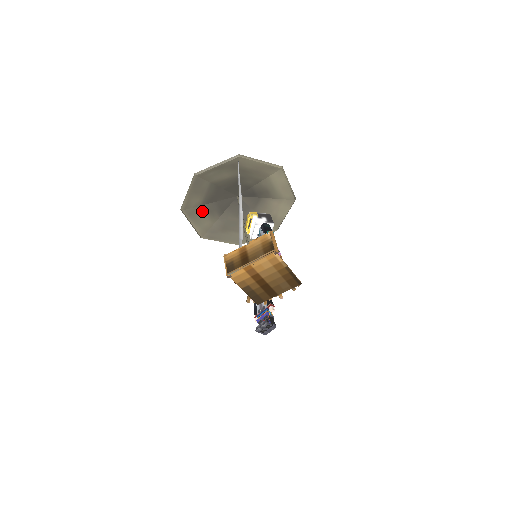
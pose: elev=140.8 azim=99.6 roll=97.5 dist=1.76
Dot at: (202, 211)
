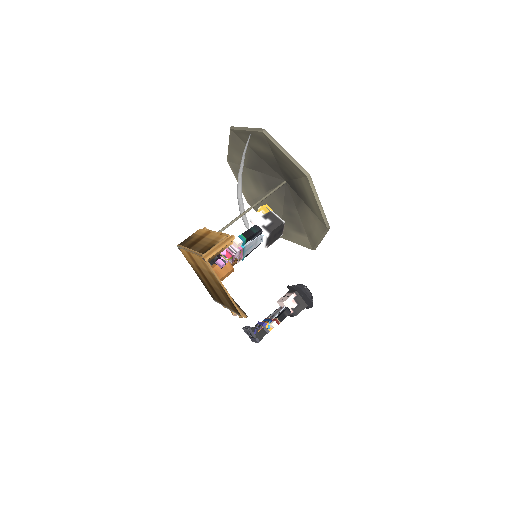
Dot at: (247, 174)
